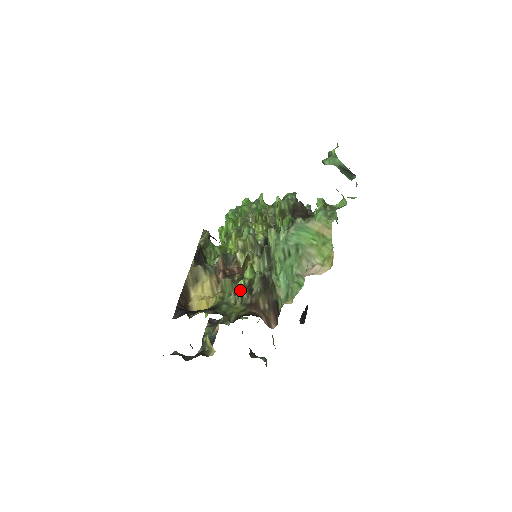
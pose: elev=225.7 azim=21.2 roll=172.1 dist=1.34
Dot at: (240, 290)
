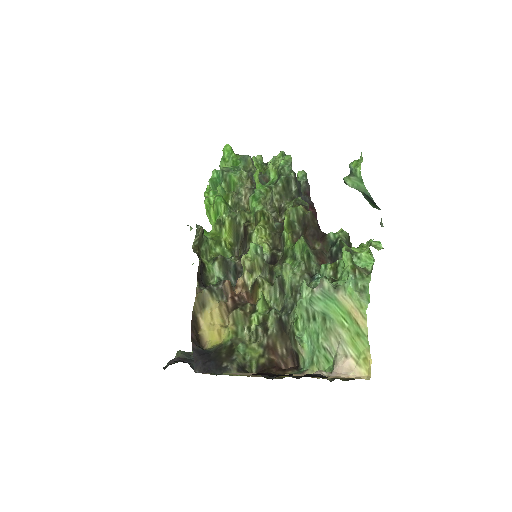
Dot at: (255, 329)
